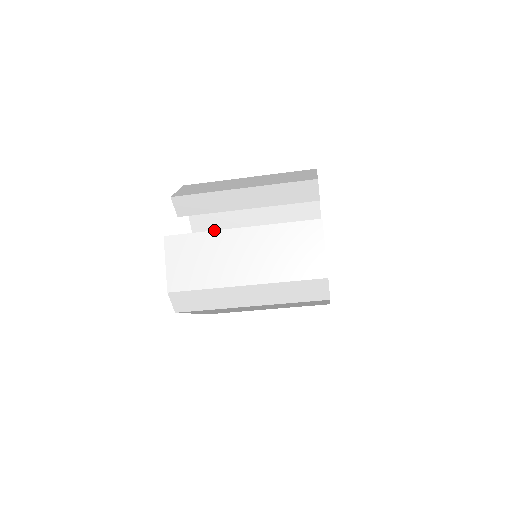
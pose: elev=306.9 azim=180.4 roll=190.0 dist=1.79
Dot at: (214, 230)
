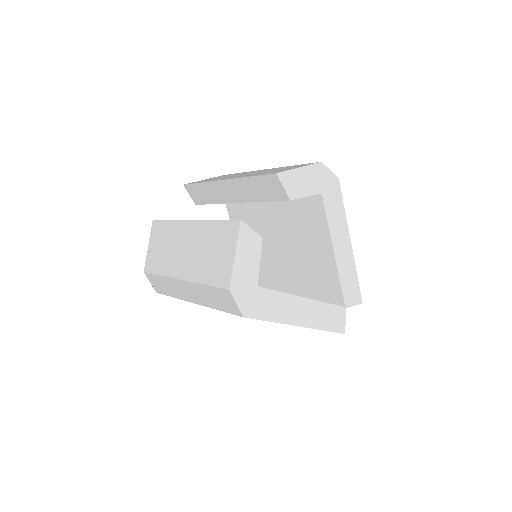
Dot at: occluded
